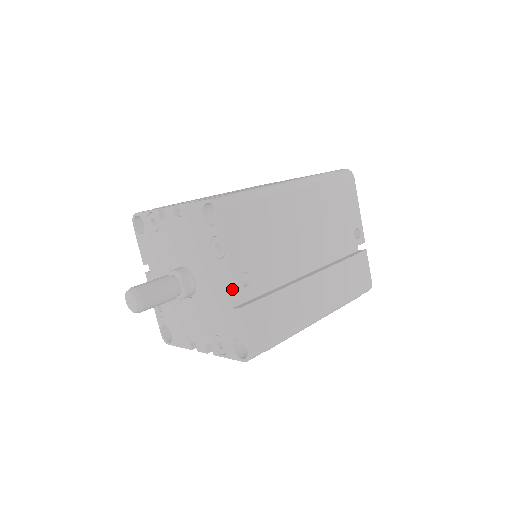
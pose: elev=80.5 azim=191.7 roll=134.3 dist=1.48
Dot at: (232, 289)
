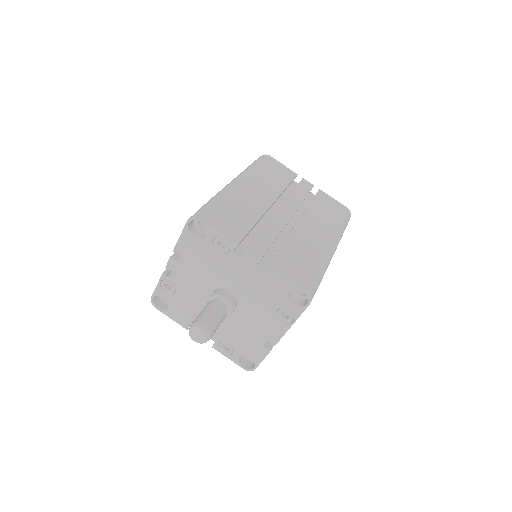
Dot at: (274, 340)
